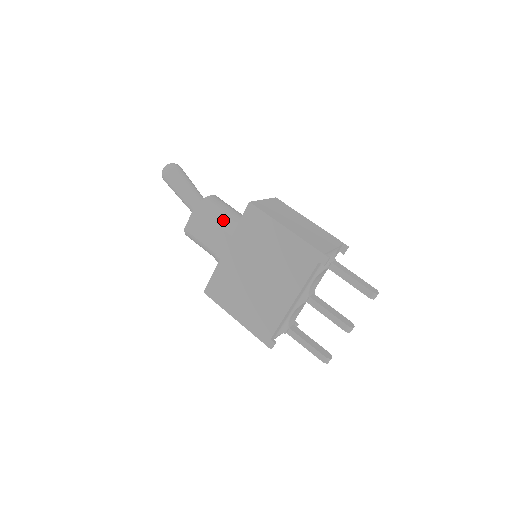
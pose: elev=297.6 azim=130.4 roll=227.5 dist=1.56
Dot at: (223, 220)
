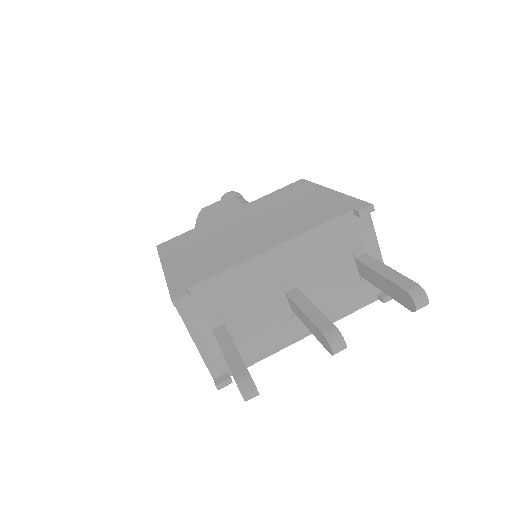
Dot at: occluded
